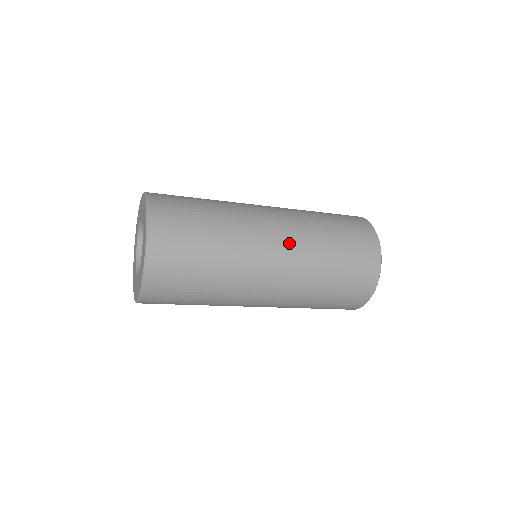
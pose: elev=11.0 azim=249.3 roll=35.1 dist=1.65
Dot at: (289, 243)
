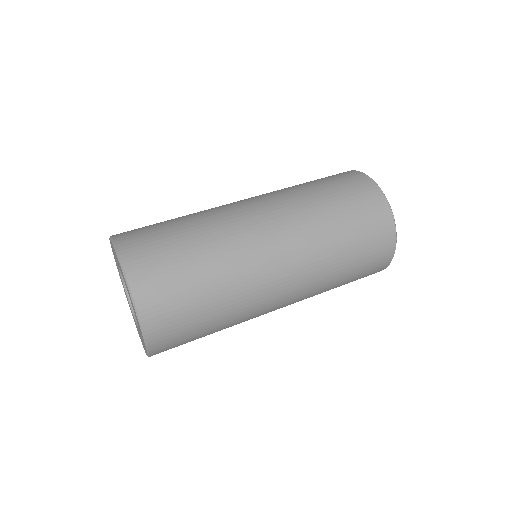
Dot at: occluded
